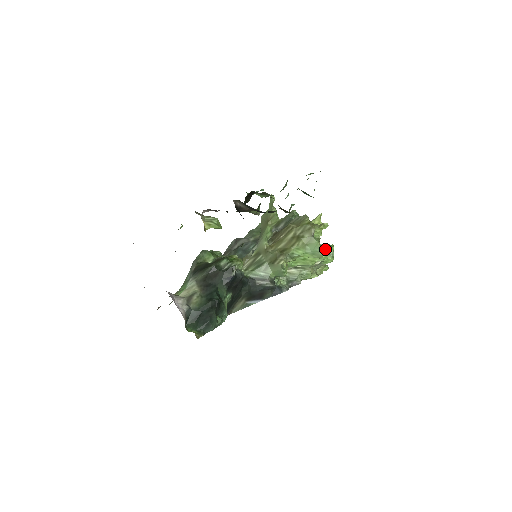
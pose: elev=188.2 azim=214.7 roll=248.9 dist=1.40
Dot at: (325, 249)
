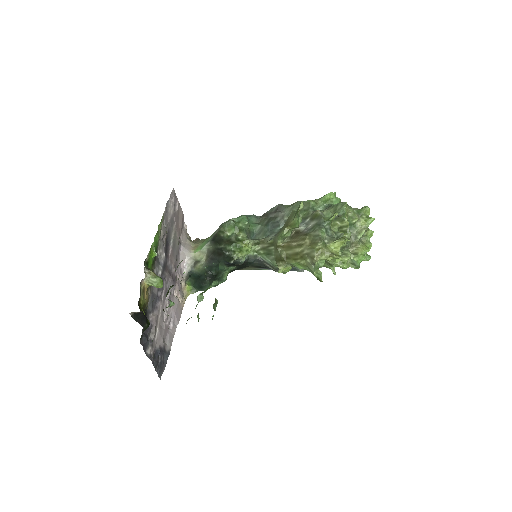
Dot at: (319, 280)
